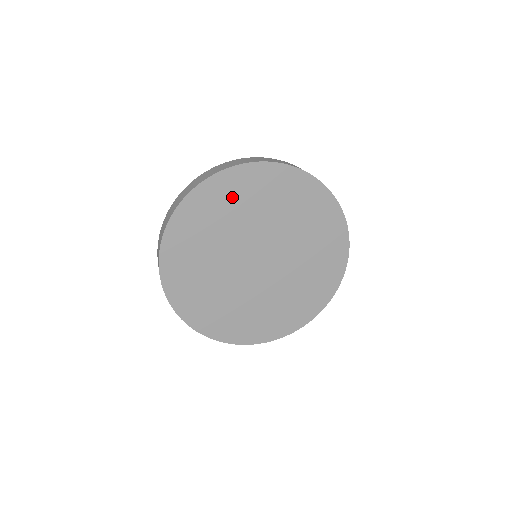
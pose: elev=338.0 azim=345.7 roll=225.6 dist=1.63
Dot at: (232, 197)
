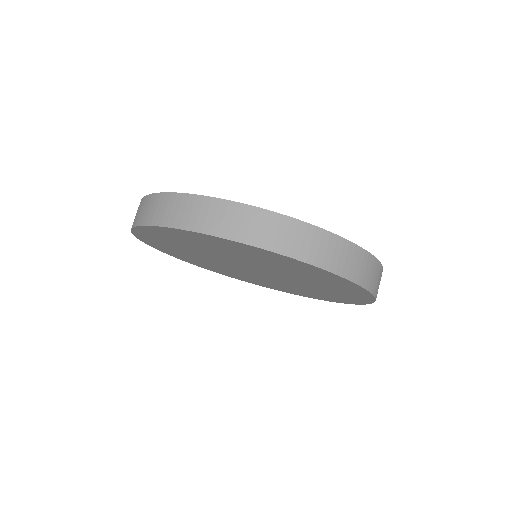
Dot at: (299, 269)
